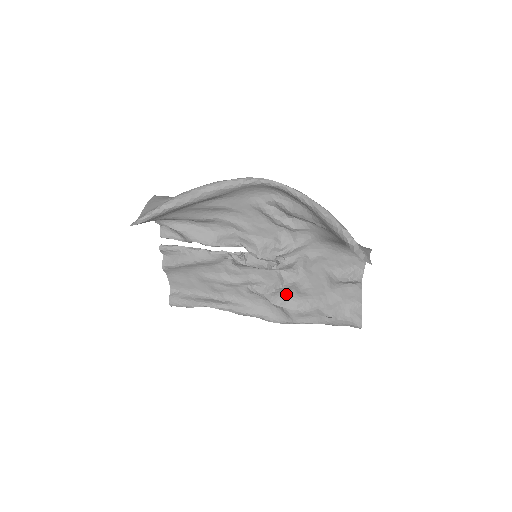
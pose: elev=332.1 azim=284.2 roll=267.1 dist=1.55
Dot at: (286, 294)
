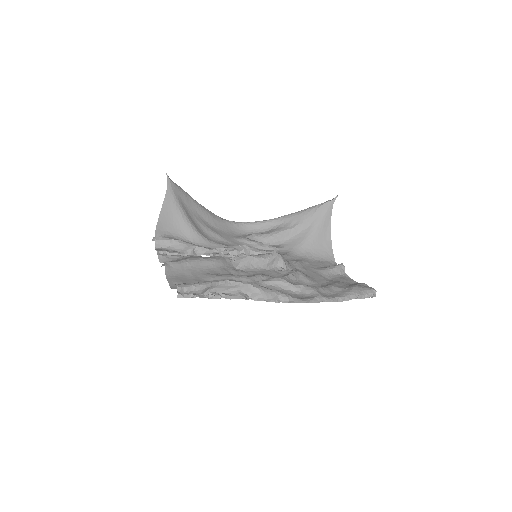
Dot at: (297, 283)
